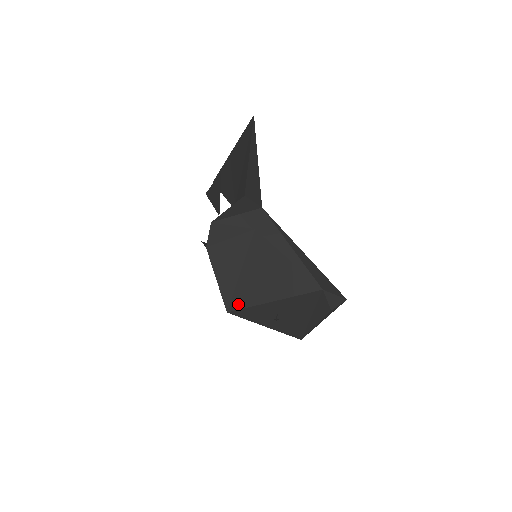
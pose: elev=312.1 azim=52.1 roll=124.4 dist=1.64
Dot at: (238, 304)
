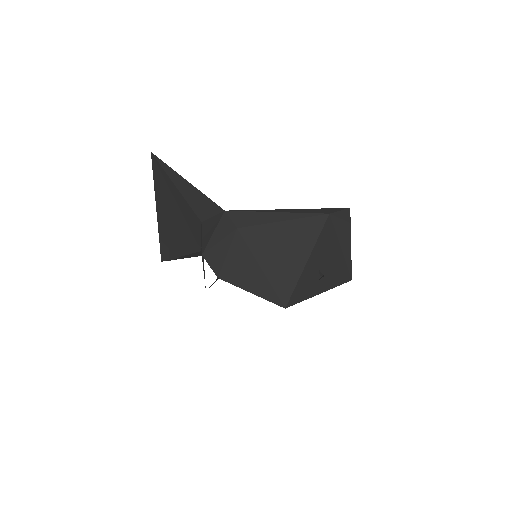
Dot at: (286, 293)
